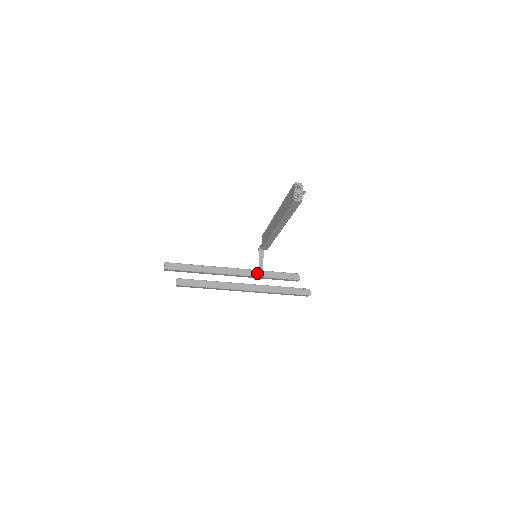
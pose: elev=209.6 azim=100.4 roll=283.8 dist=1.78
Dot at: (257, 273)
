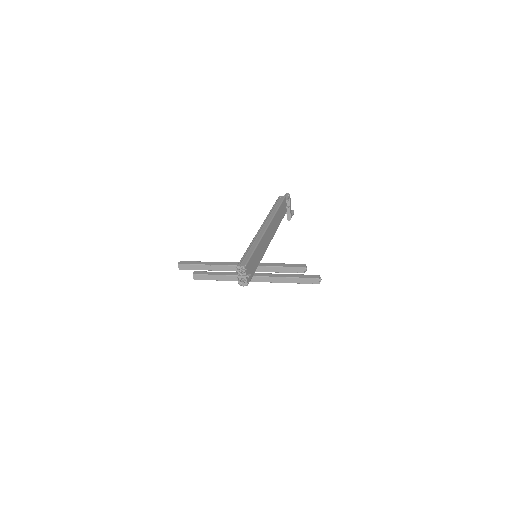
Dot at: (261, 269)
